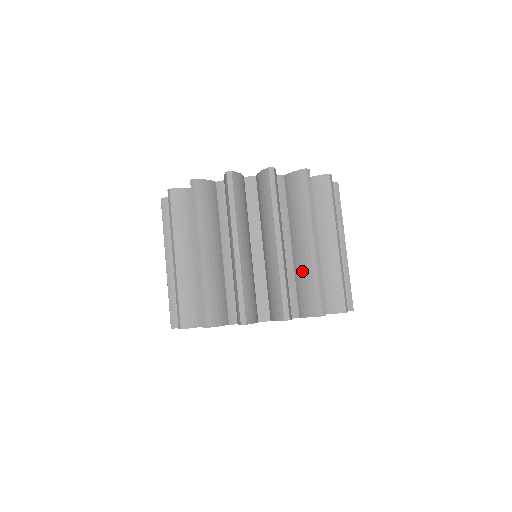
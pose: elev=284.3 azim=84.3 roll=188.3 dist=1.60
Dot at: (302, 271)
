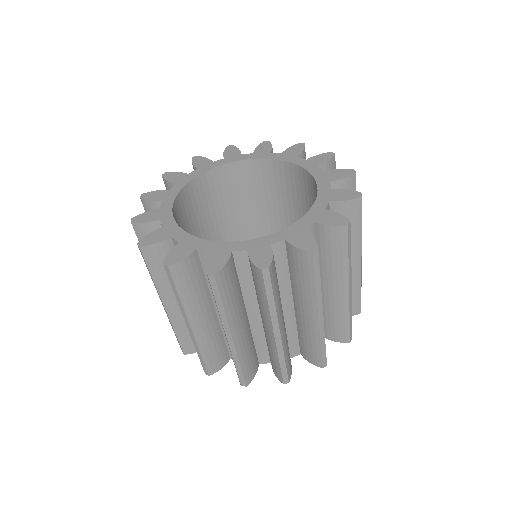
Dot at: (332, 311)
